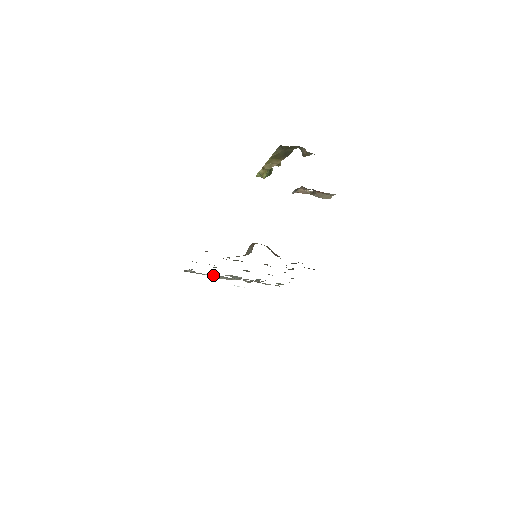
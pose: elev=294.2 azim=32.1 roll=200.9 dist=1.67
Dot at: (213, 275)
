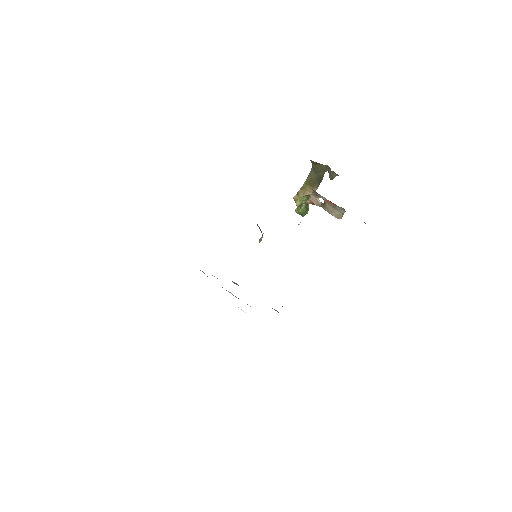
Dot at: occluded
